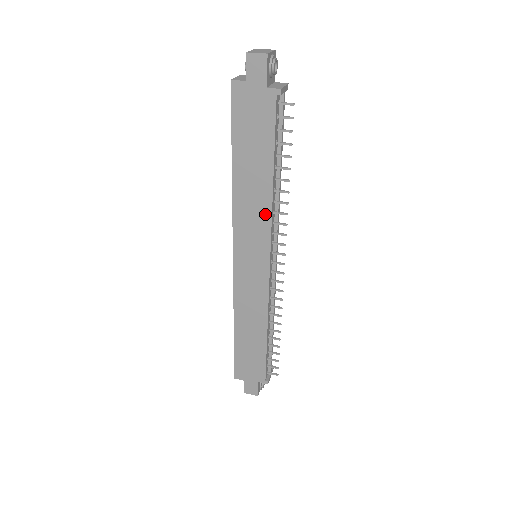
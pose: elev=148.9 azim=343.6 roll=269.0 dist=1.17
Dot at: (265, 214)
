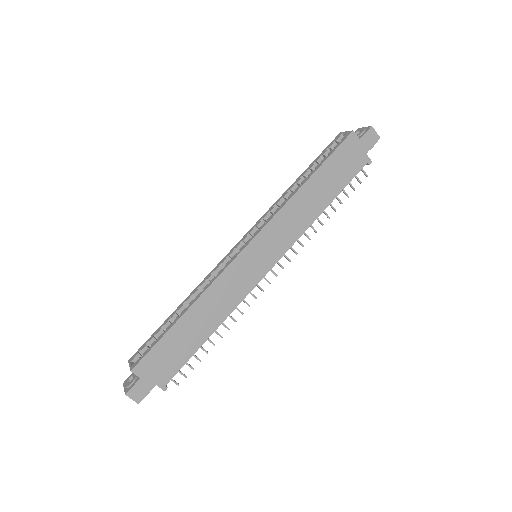
Dot at: (301, 228)
